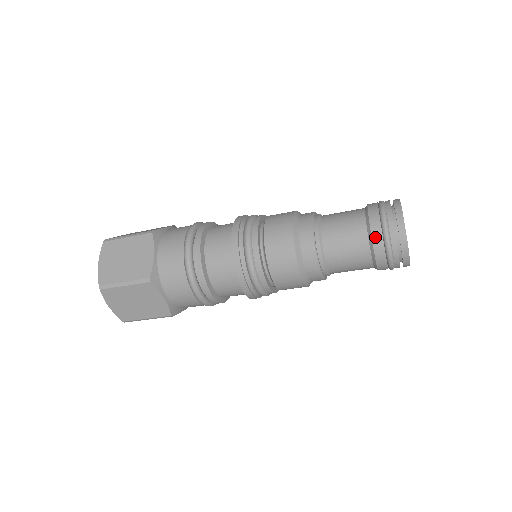
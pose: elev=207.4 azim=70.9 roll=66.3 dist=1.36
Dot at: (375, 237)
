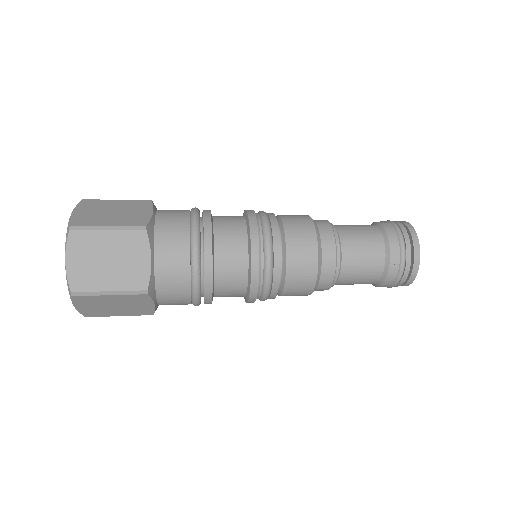
Dot at: occluded
